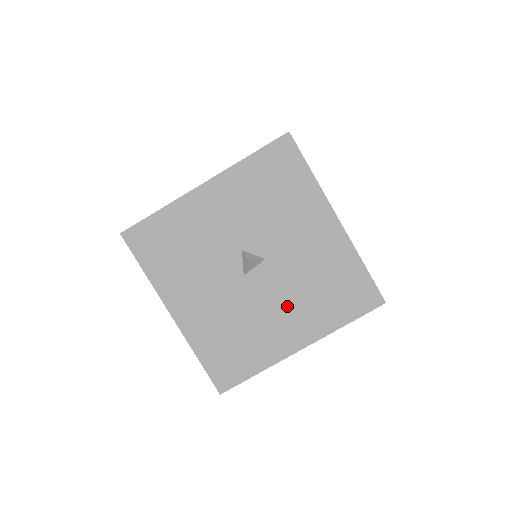
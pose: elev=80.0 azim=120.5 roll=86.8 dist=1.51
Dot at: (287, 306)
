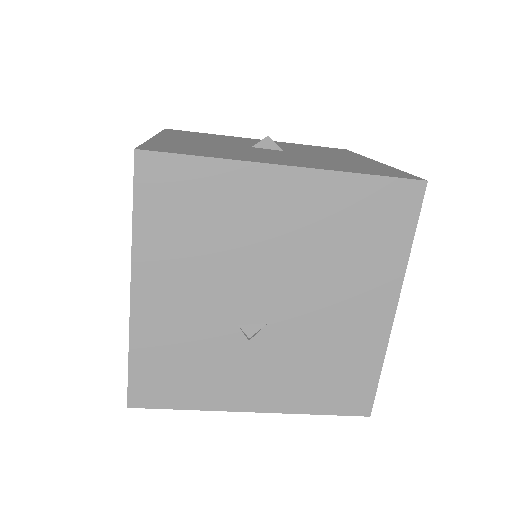
Dot at: occluded
